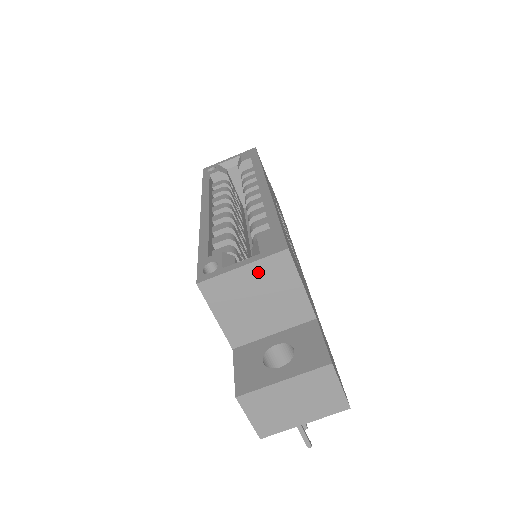
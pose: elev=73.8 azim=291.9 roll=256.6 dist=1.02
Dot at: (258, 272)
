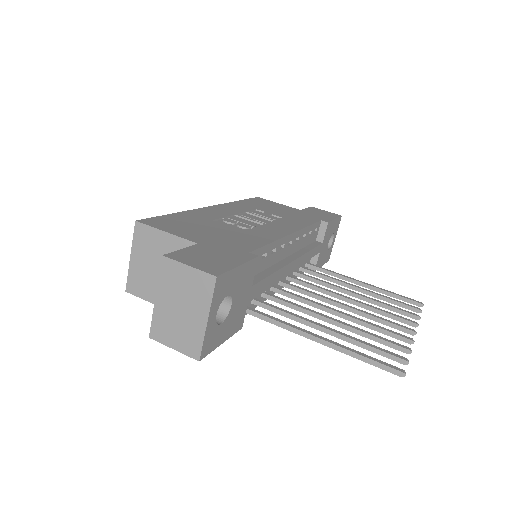
Dot at: (140, 251)
